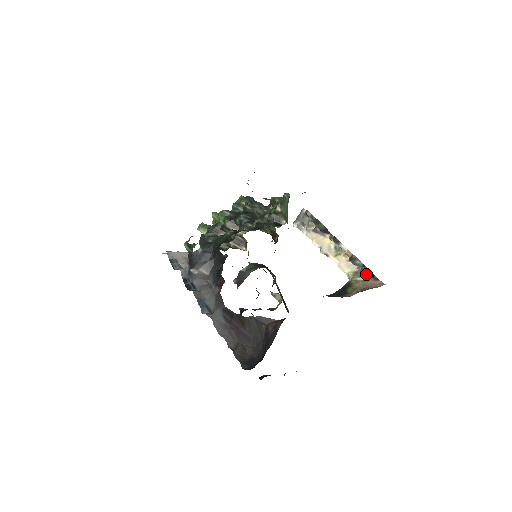
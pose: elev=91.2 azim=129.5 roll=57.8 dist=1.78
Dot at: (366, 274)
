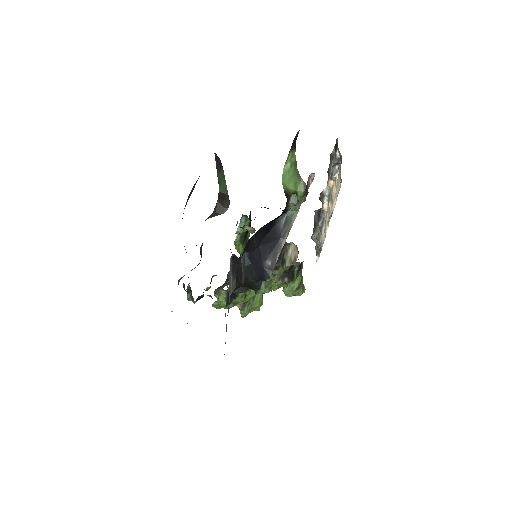
Dot at: (335, 154)
